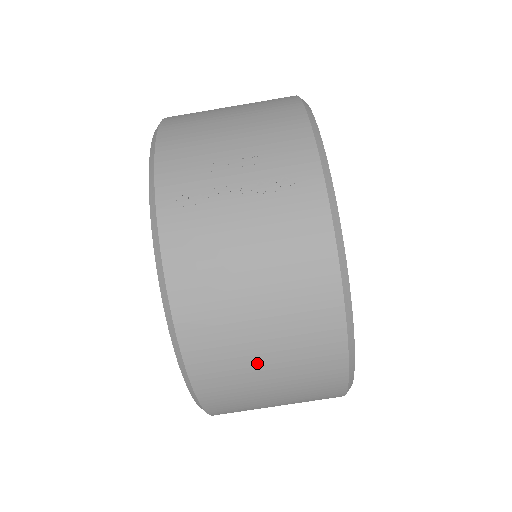
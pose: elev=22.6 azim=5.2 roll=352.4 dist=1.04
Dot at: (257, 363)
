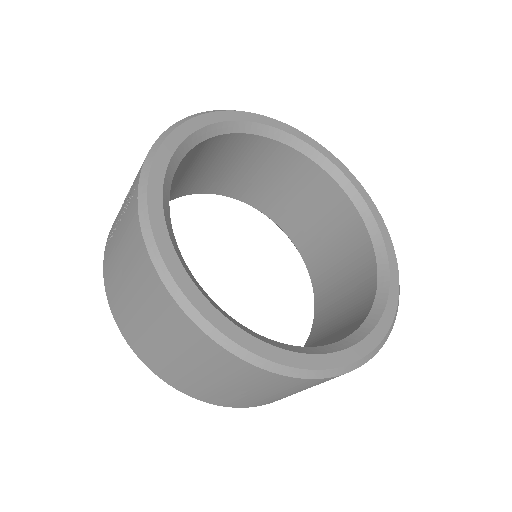
Dot at: (163, 348)
